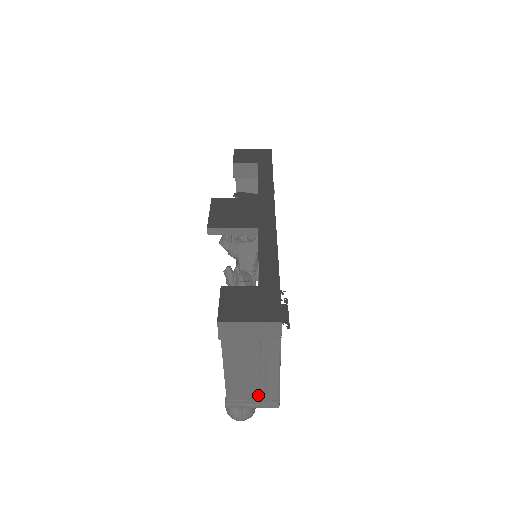
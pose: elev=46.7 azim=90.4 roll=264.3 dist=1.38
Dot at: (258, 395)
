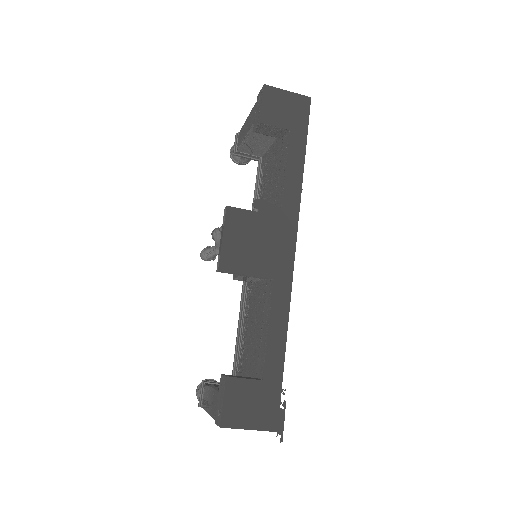
Dot at: occluded
